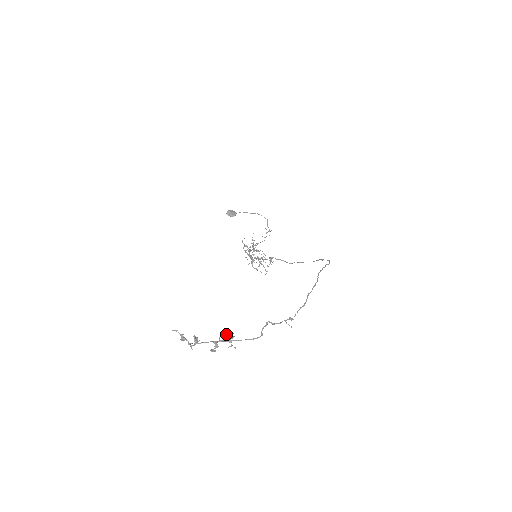
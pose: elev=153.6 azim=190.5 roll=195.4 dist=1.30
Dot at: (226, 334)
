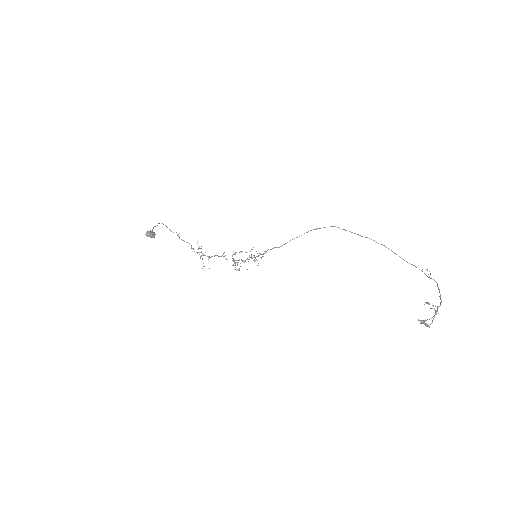
Dot at: occluded
